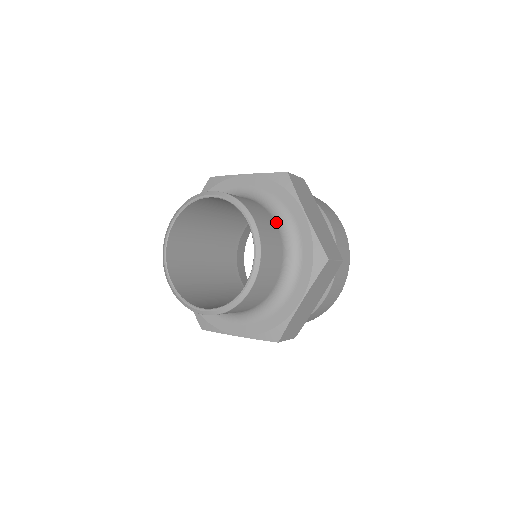
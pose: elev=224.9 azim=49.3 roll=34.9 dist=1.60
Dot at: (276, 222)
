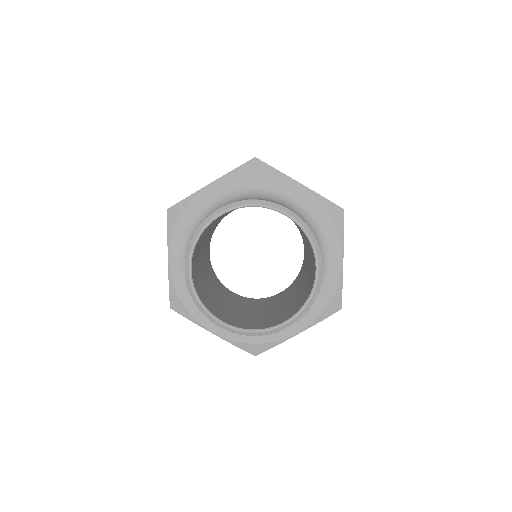
Dot at: occluded
